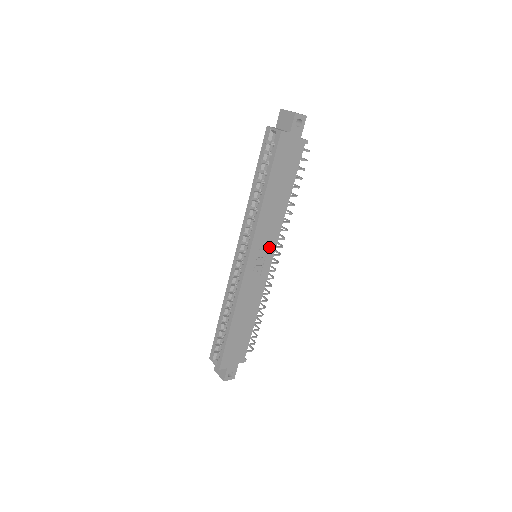
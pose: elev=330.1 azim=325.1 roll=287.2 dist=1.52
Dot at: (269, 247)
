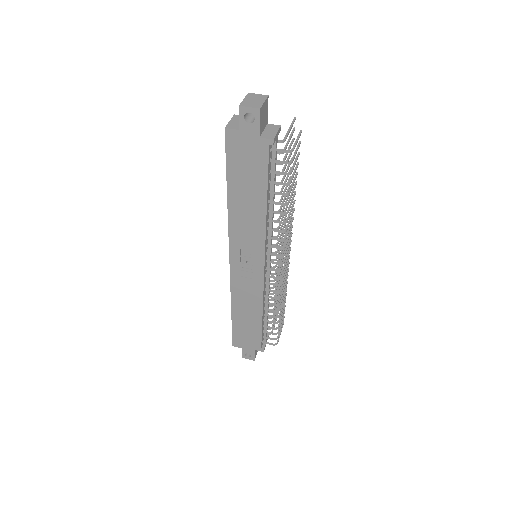
Dot at: (255, 253)
